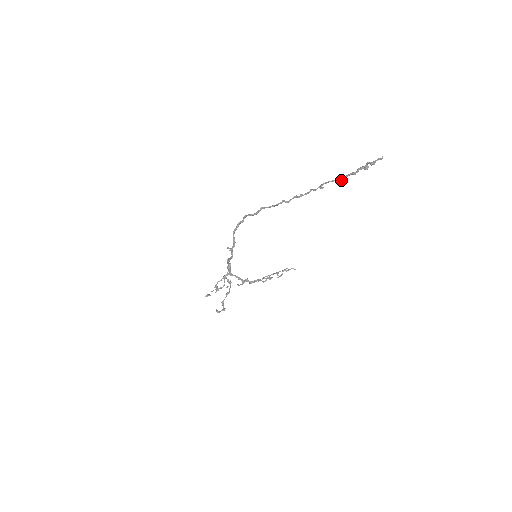
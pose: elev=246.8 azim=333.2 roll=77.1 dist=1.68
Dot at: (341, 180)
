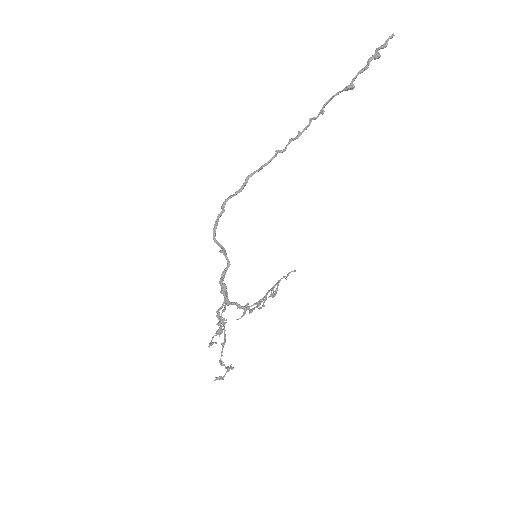
Dot at: (351, 84)
